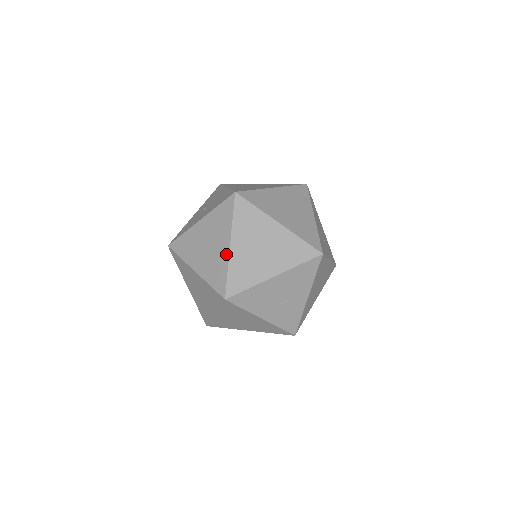
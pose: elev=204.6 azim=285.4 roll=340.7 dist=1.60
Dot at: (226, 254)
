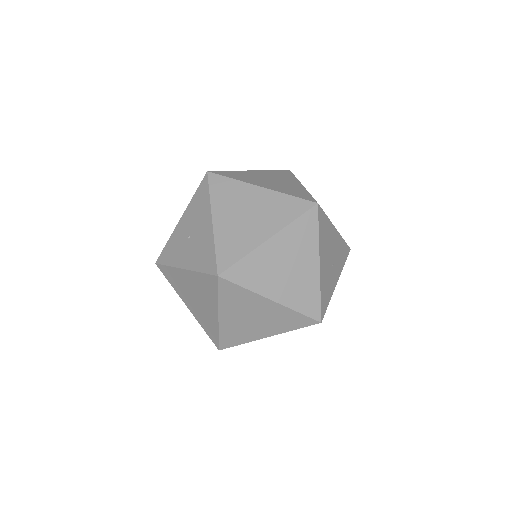
Dot at: (215, 321)
